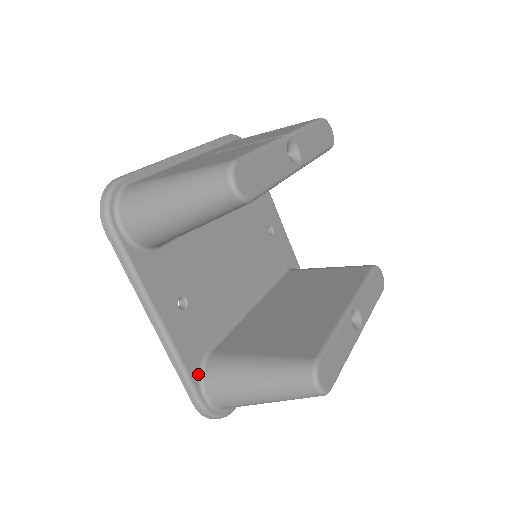
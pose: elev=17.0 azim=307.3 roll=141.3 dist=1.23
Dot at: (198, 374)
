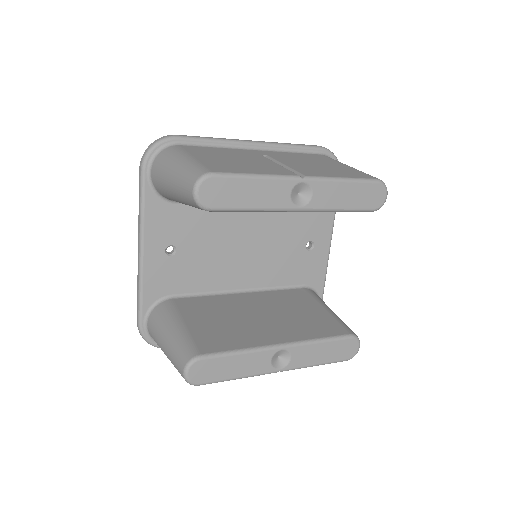
Dot at: (151, 305)
